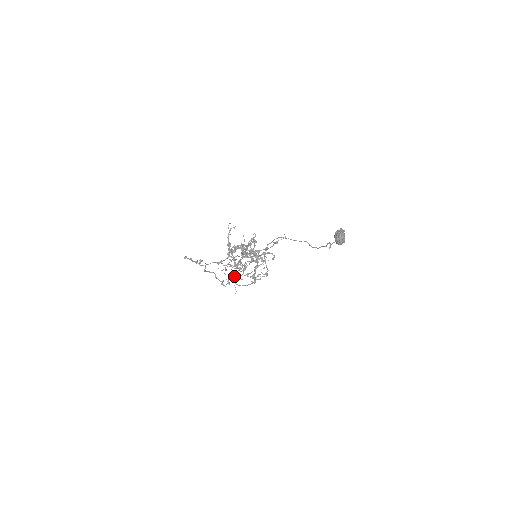
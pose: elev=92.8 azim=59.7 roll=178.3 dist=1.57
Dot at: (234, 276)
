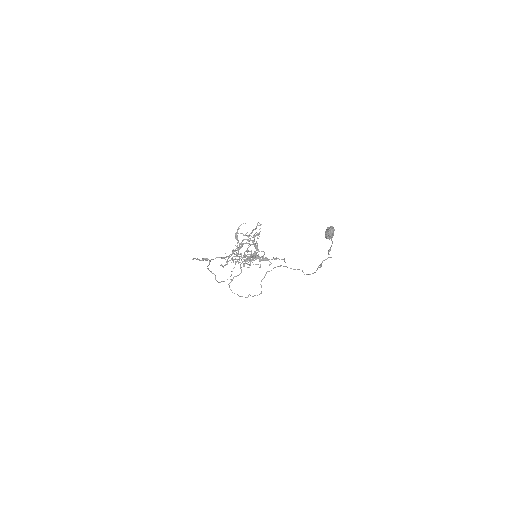
Dot at: (231, 280)
